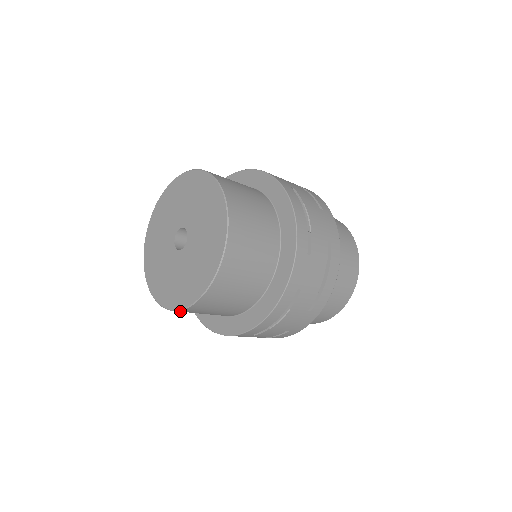
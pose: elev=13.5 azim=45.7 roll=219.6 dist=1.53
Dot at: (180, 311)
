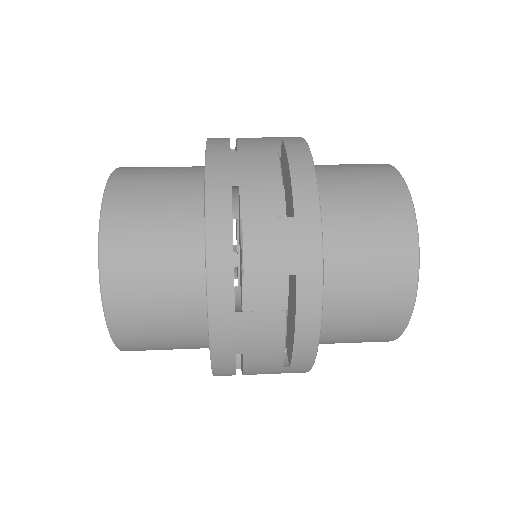
Dot at: occluded
